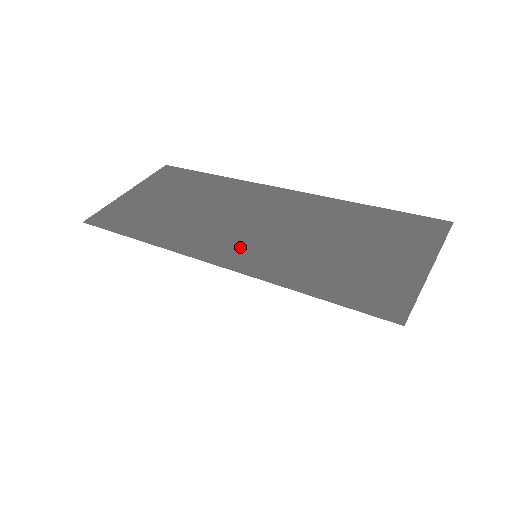
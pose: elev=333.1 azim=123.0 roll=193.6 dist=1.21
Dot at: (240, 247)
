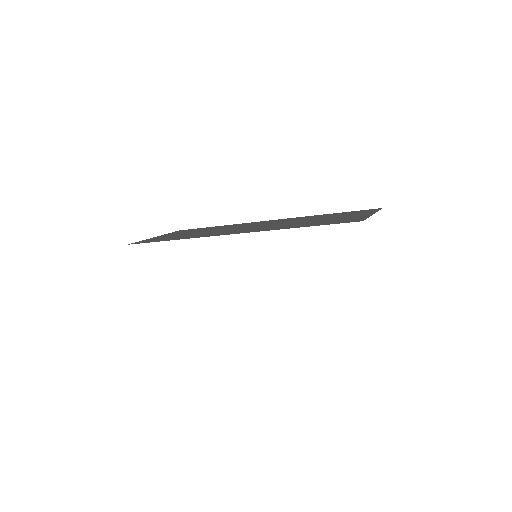
Dot at: (248, 230)
